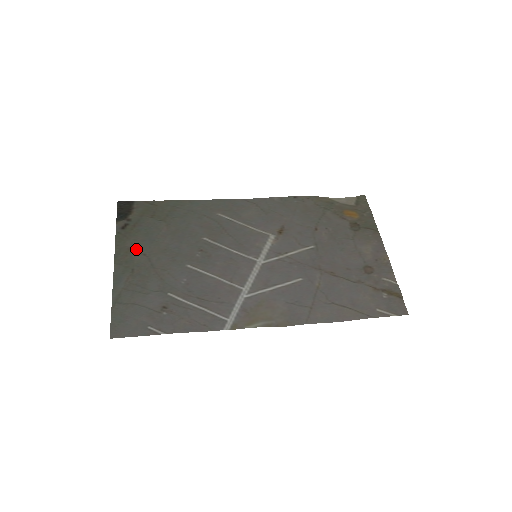
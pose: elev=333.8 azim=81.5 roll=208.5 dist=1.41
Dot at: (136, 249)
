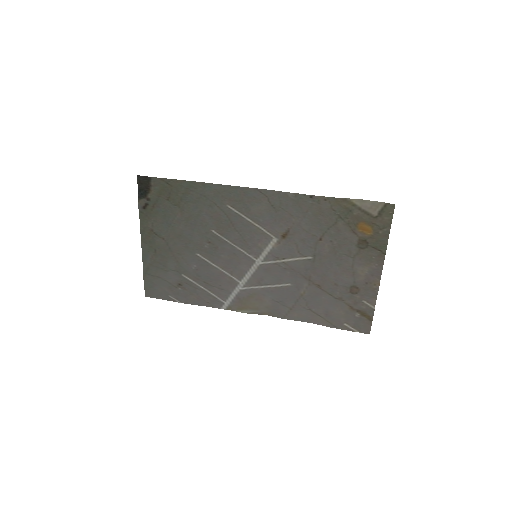
Dot at: (156, 232)
